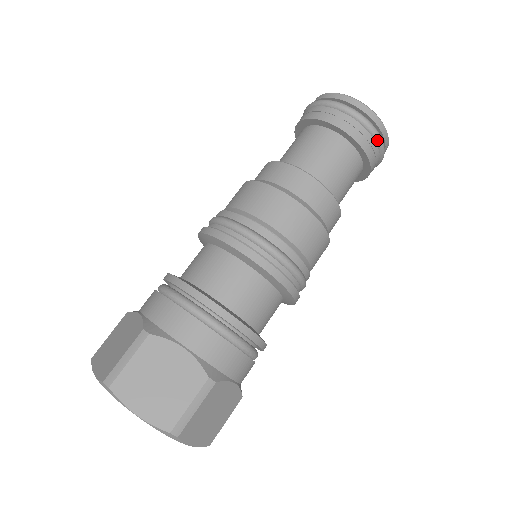
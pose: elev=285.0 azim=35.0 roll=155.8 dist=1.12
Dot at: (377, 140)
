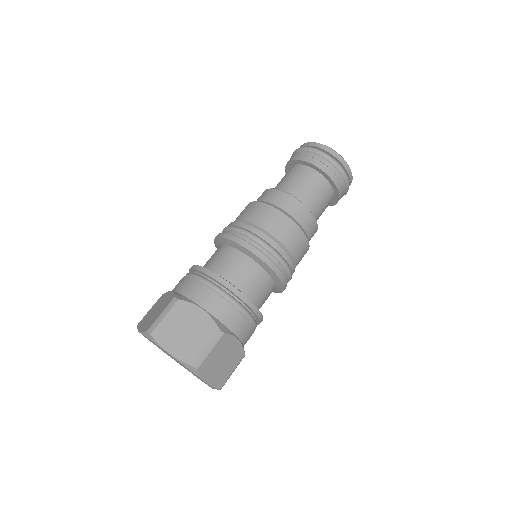
Dot at: occluded
